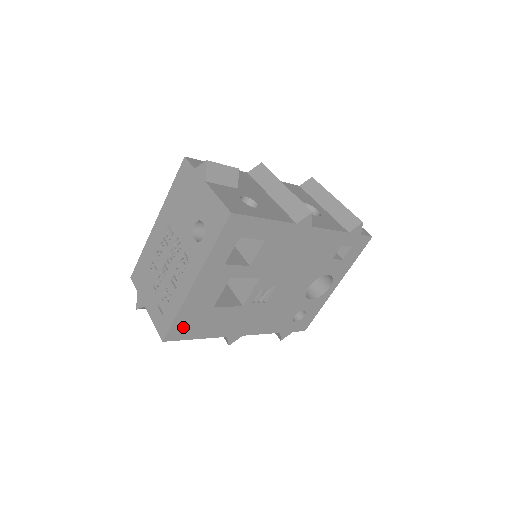
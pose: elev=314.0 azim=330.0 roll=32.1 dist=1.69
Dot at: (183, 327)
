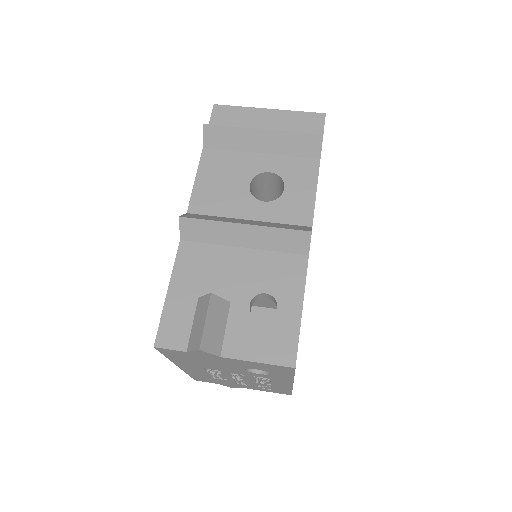
Dot at: occluded
